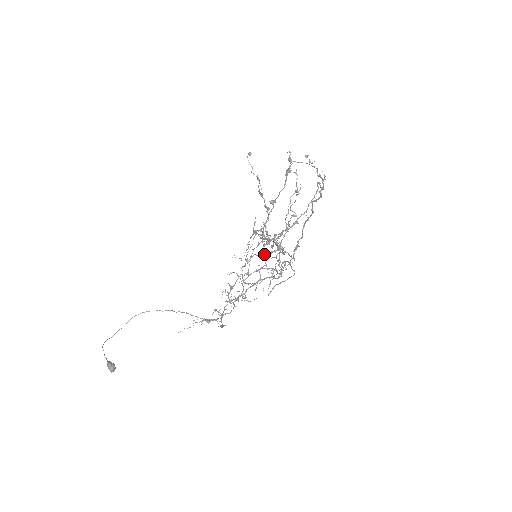
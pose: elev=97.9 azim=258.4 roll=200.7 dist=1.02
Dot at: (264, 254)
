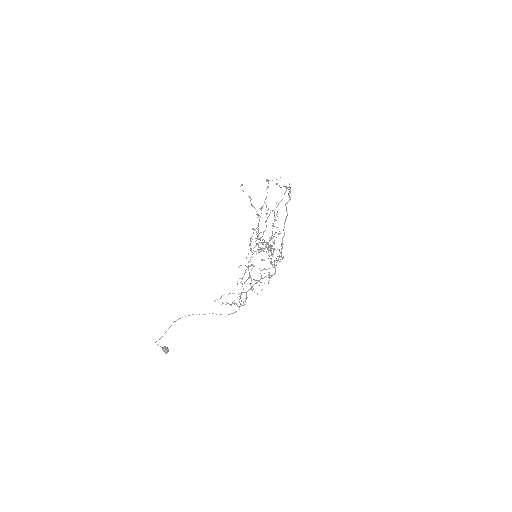
Dot at: (261, 260)
